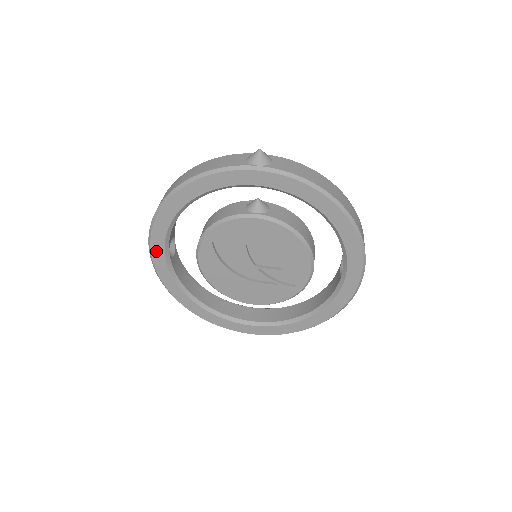
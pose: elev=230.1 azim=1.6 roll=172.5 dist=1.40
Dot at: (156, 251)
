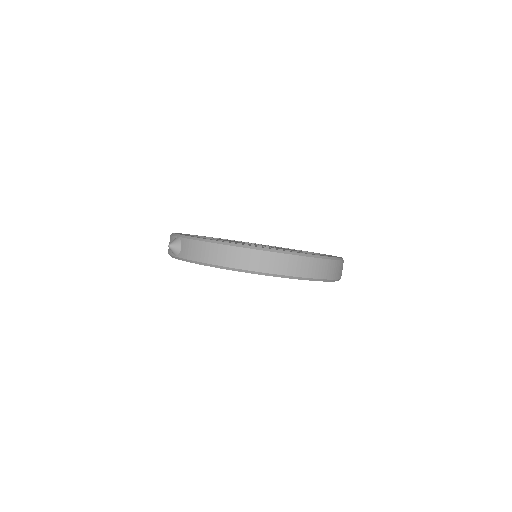
Dot at: occluded
